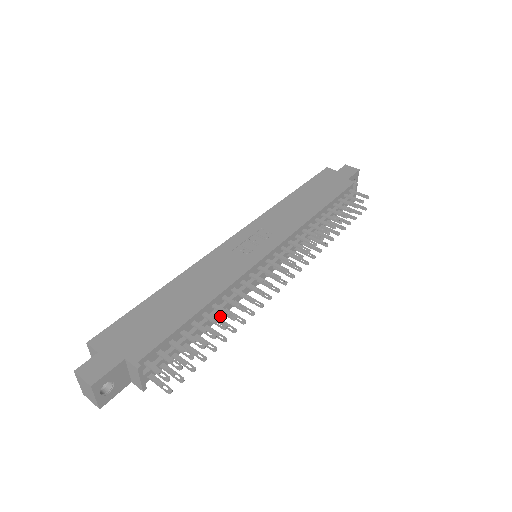
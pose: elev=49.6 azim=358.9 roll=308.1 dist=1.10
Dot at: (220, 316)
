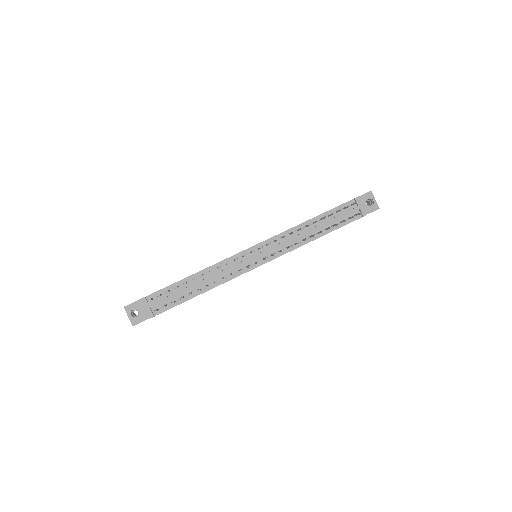
Dot at: (214, 286)
